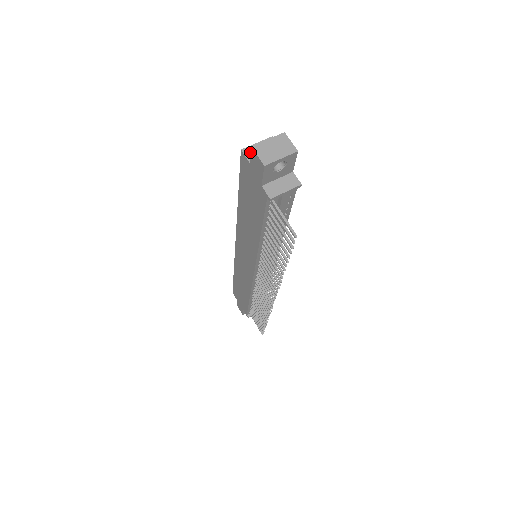
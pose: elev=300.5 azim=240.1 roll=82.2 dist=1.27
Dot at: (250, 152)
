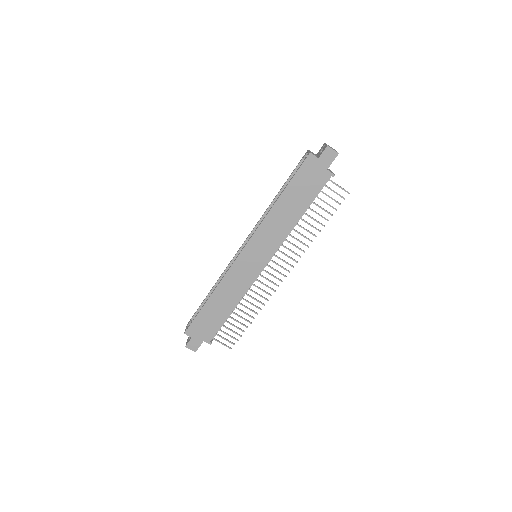
Dot at: (313, 154)
